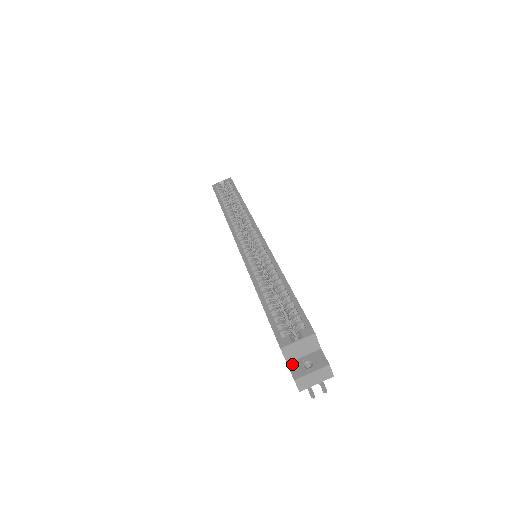
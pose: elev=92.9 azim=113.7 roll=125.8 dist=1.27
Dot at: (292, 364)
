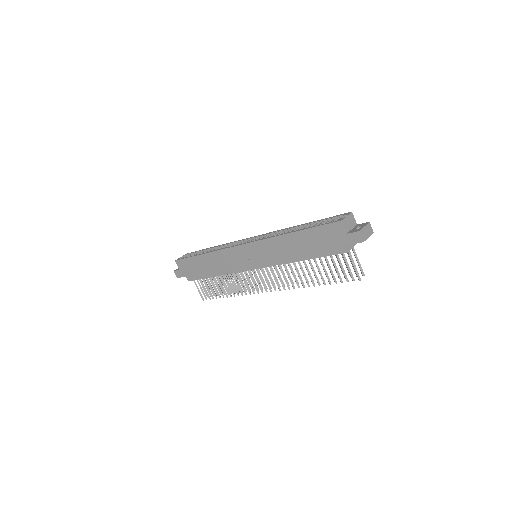
Dot at: (350, 232)
